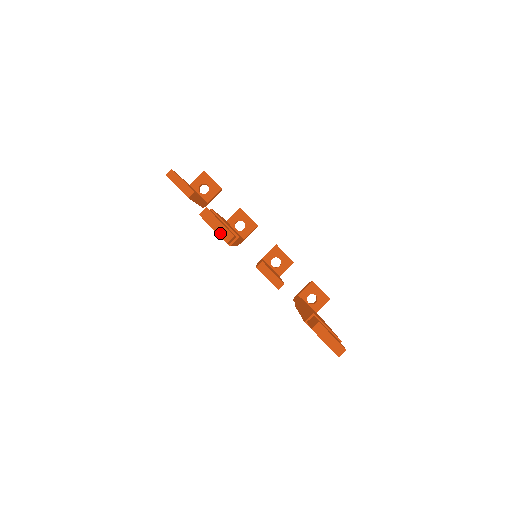
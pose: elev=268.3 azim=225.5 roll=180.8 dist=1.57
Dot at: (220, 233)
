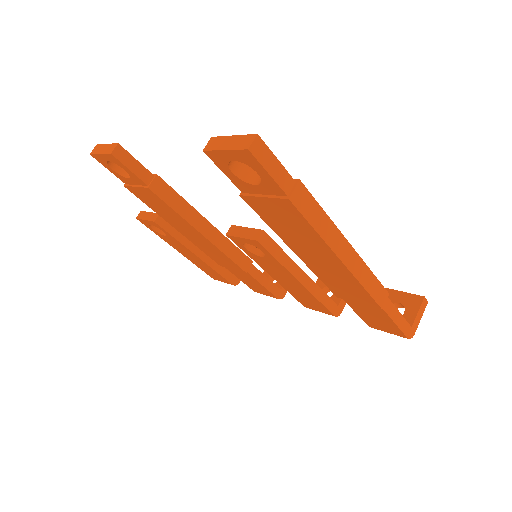
Dot at: (105, 152)
